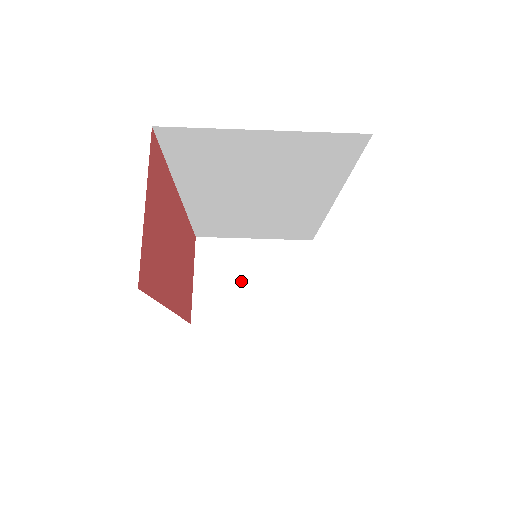
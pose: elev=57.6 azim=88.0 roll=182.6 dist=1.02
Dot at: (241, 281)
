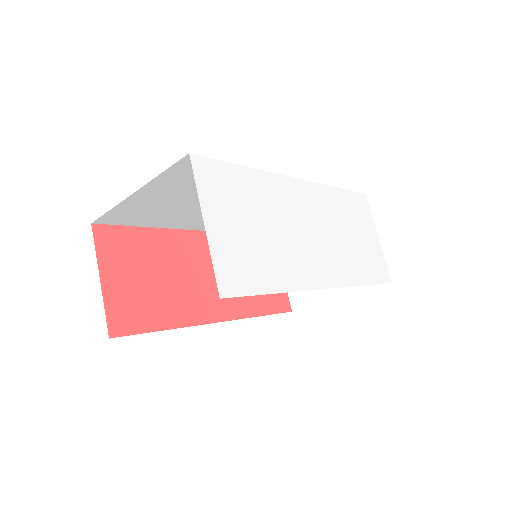
Dot at: occluded
